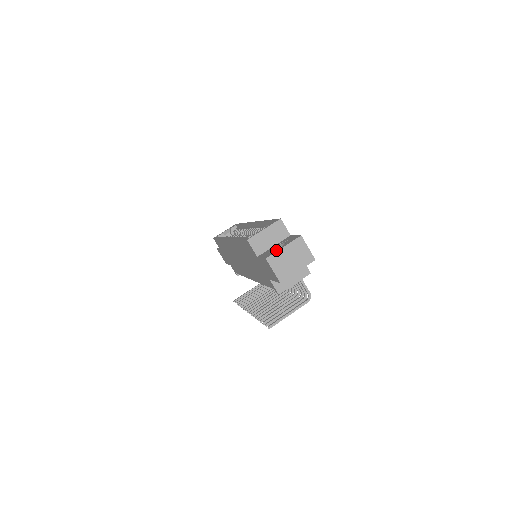
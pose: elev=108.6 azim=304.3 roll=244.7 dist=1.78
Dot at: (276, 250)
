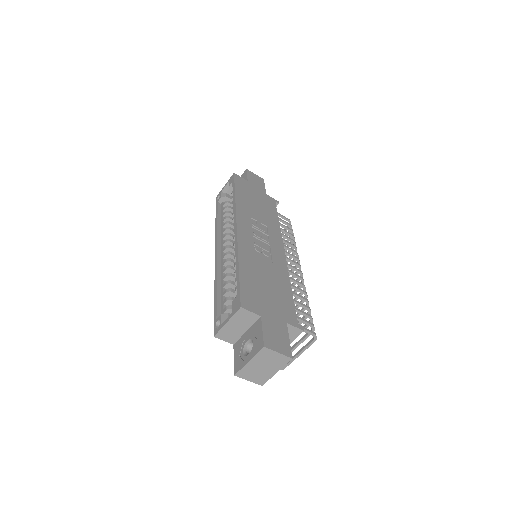
Dot at: (243, 362)
